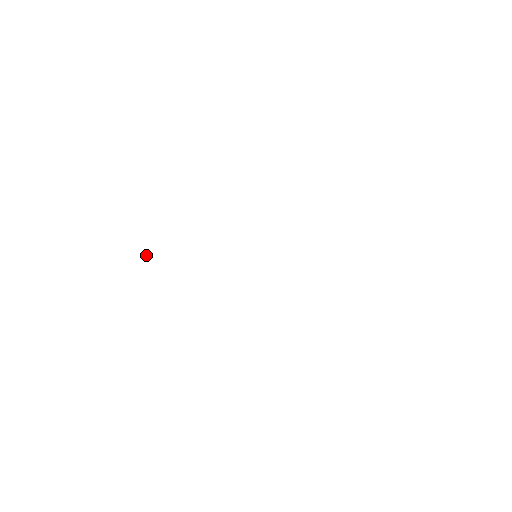
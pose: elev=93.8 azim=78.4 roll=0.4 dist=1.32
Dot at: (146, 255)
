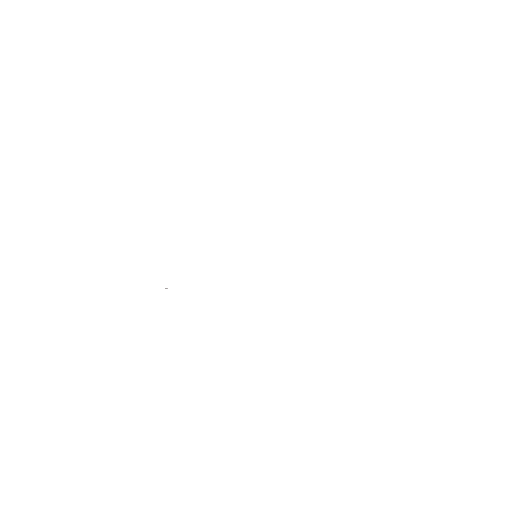
Dot at: occluded
